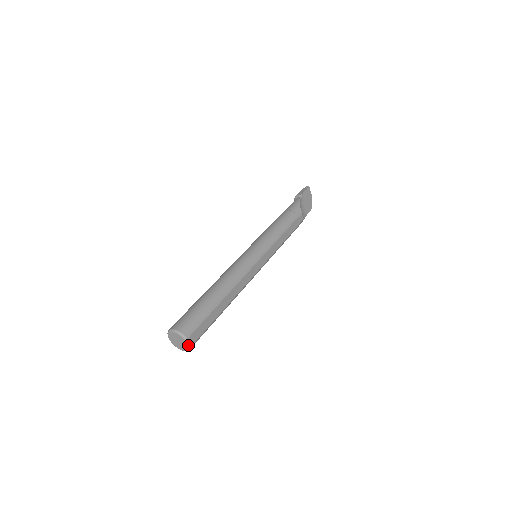
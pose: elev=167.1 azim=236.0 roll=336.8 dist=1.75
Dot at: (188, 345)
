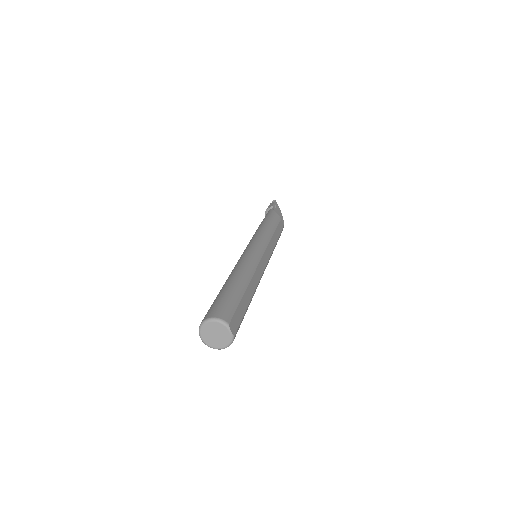
Dot at: (231, 333)
